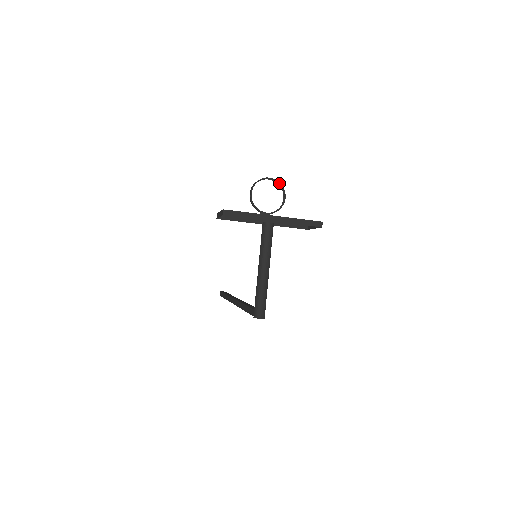
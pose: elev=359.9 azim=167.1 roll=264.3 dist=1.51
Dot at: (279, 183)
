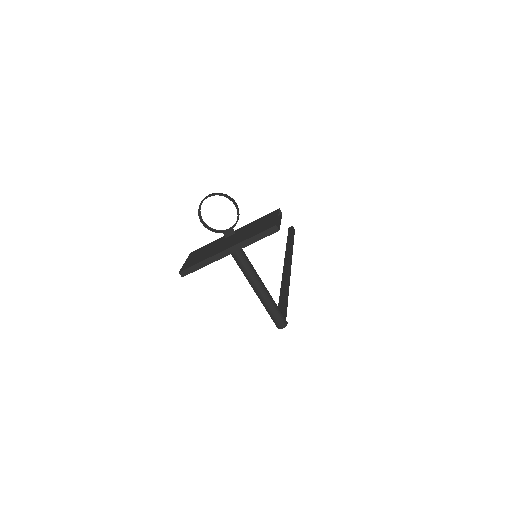
Dot at: (219, 195)
